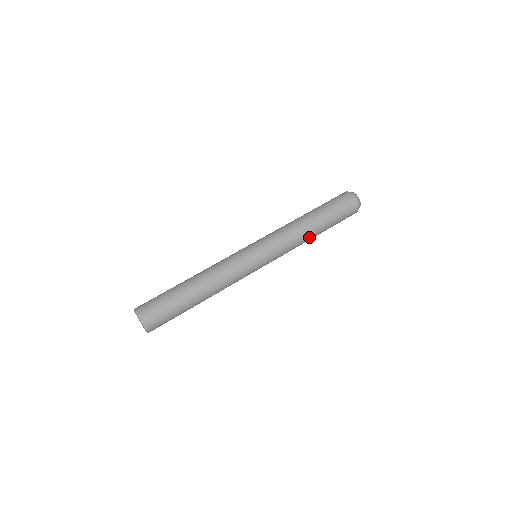
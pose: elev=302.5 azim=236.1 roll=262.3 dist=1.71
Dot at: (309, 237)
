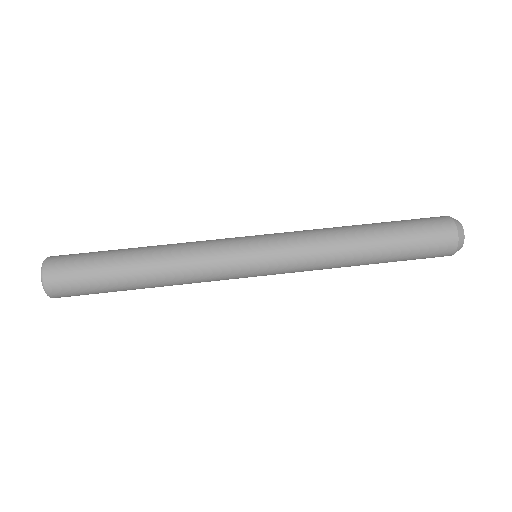
Dot at: (351, 255)
